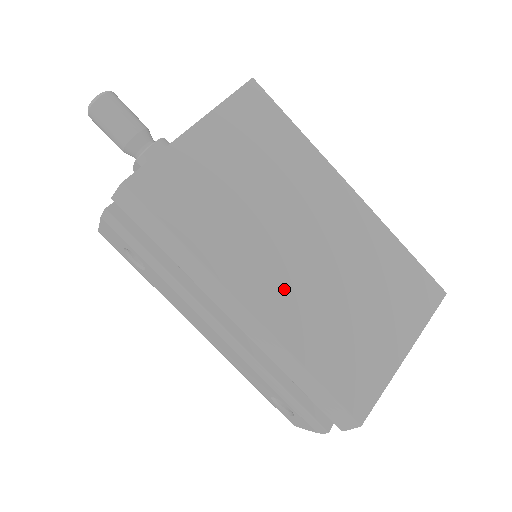
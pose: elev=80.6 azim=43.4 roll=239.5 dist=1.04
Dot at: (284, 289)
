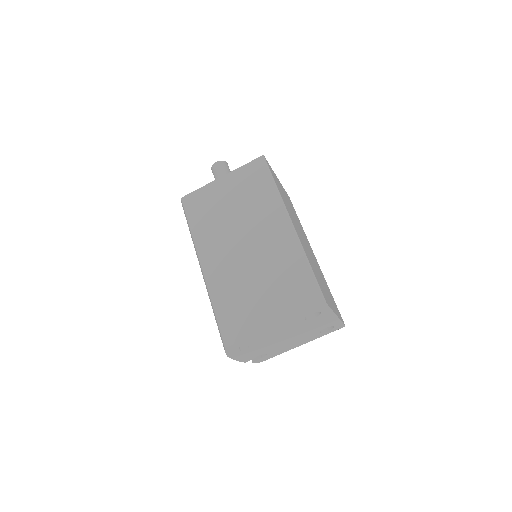
Dot at: (223, 263)
